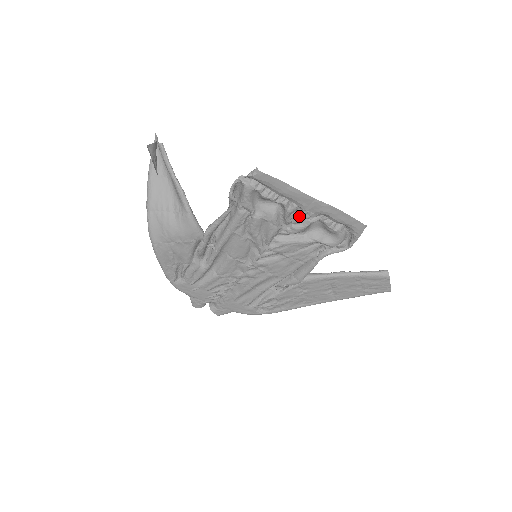
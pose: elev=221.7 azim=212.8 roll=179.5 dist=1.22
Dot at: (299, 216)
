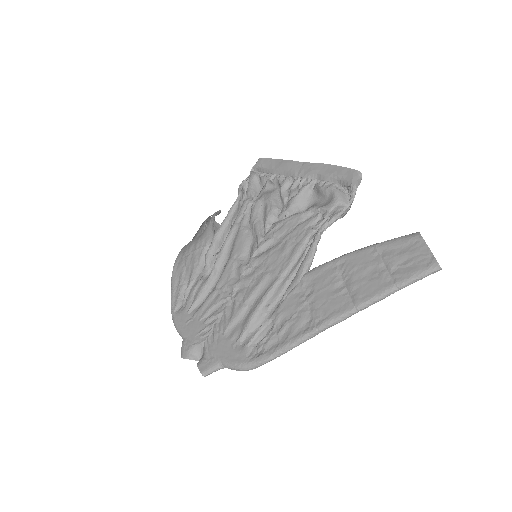
Dot at: (293, 189)
